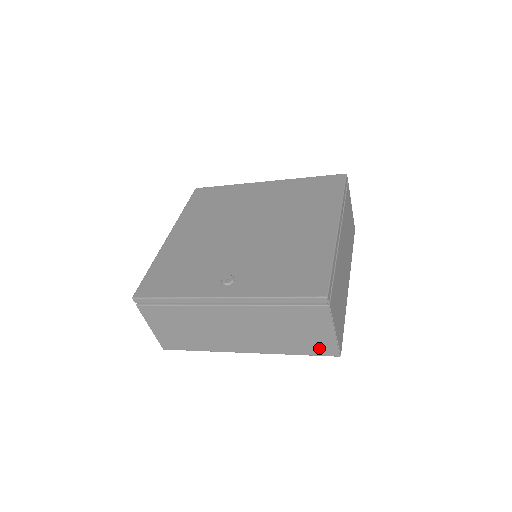
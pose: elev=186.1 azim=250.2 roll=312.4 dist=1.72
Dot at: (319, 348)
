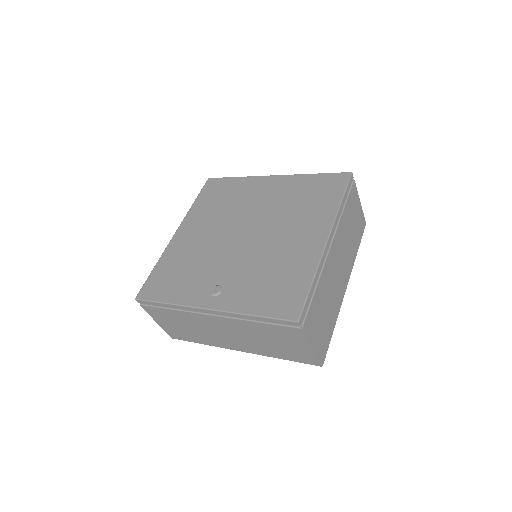
Dot at: (301, 358)
